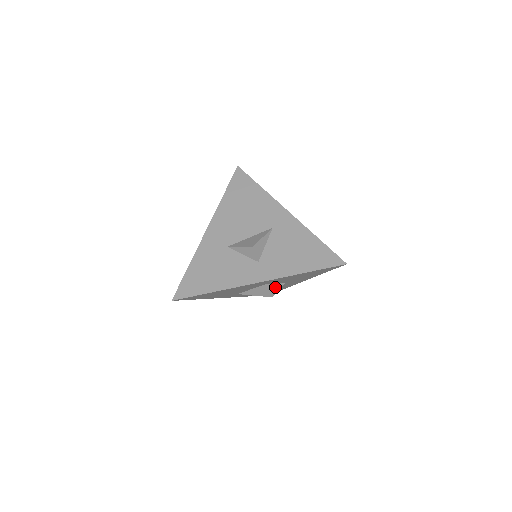
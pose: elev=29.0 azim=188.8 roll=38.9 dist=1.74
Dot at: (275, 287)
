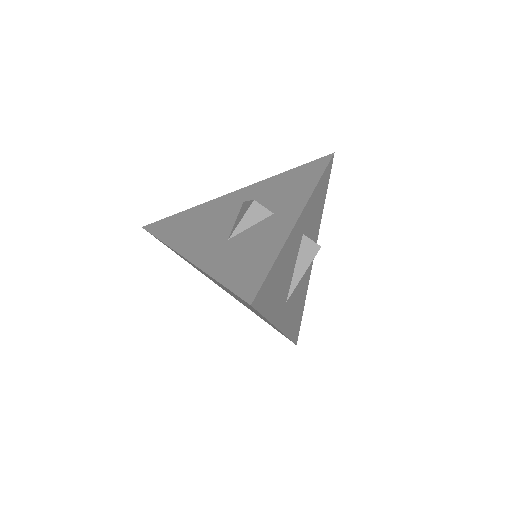
Dot at: occluded
